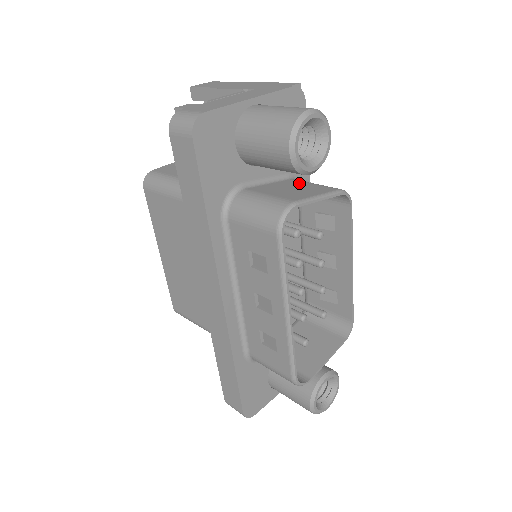
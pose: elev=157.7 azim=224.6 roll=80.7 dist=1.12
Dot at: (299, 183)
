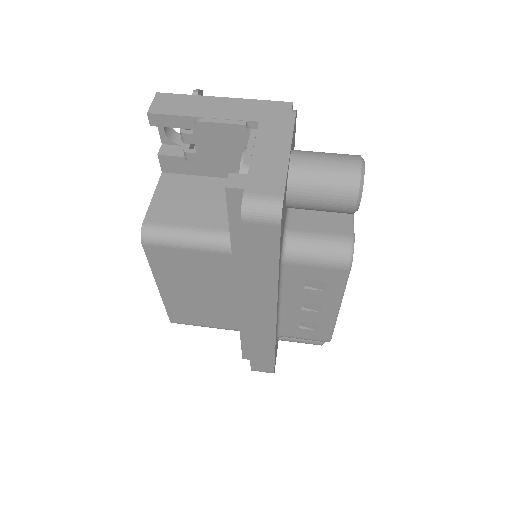
Dot at: occluded
